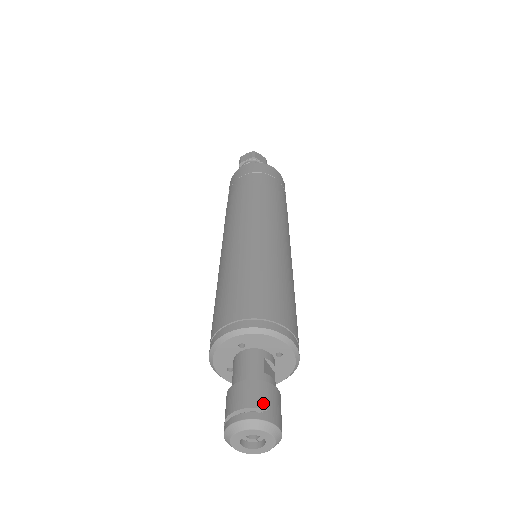
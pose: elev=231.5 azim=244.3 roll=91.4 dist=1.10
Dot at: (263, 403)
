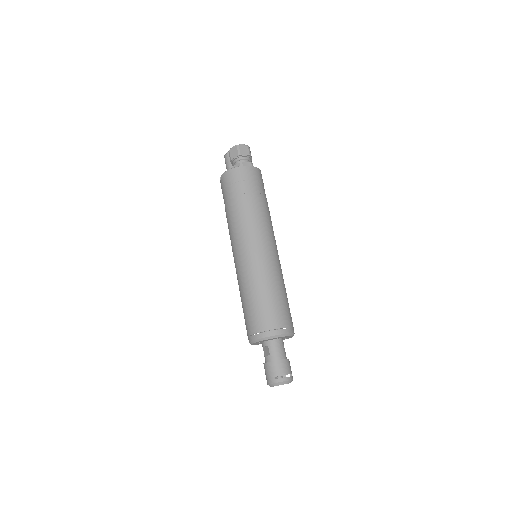
Dot at: (291, 371)
